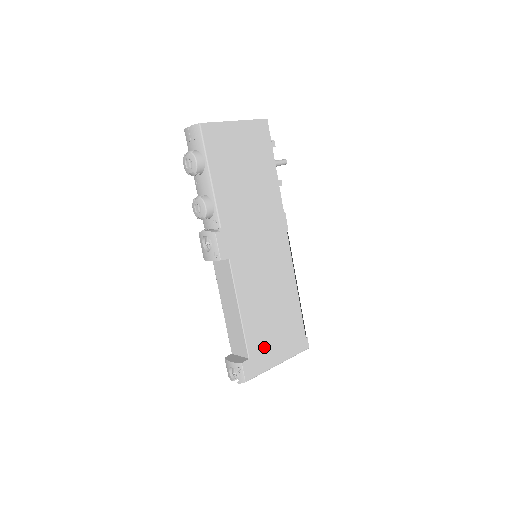
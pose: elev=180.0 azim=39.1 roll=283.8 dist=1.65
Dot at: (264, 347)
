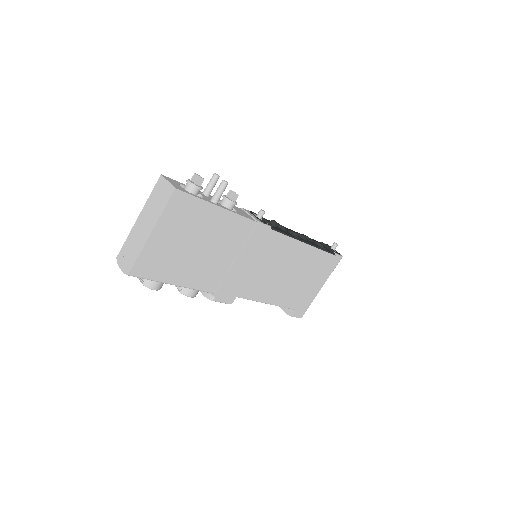
Dot at: (303, 295)
